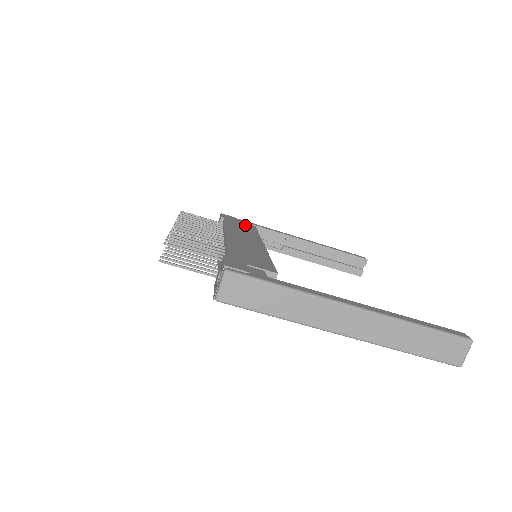
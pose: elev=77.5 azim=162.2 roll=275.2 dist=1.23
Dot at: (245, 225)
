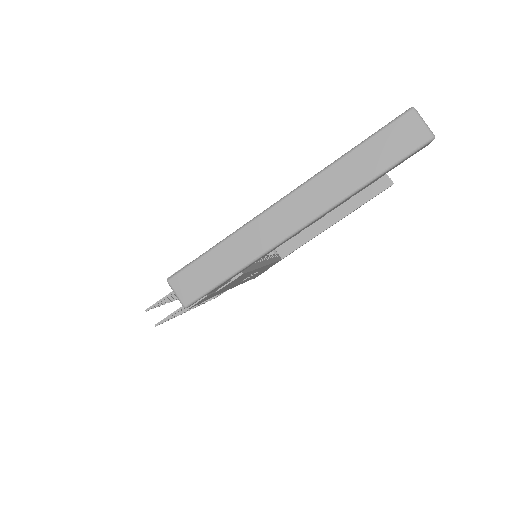
Dot at: occluded
